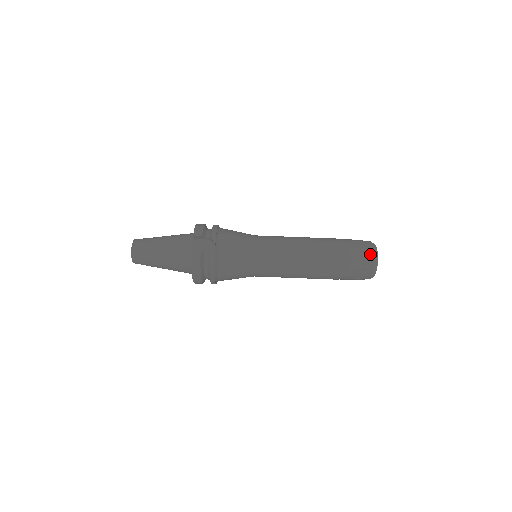
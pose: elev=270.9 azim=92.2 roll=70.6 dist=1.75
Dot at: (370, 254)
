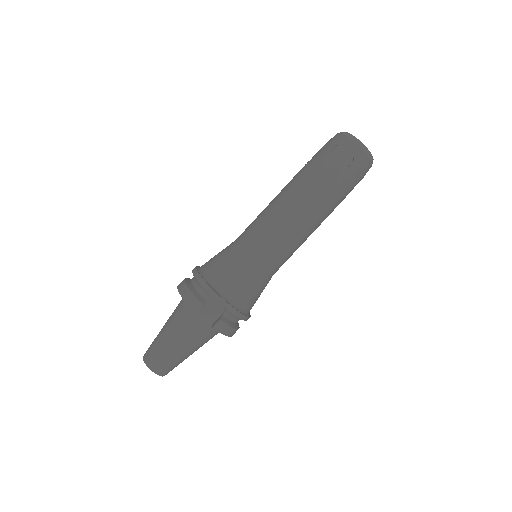
Dot at: (359, 153)
